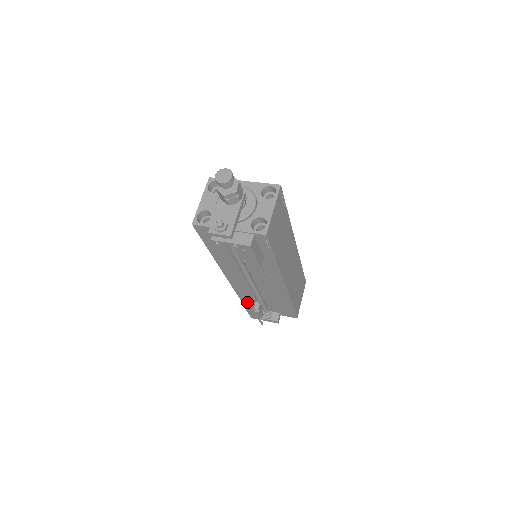
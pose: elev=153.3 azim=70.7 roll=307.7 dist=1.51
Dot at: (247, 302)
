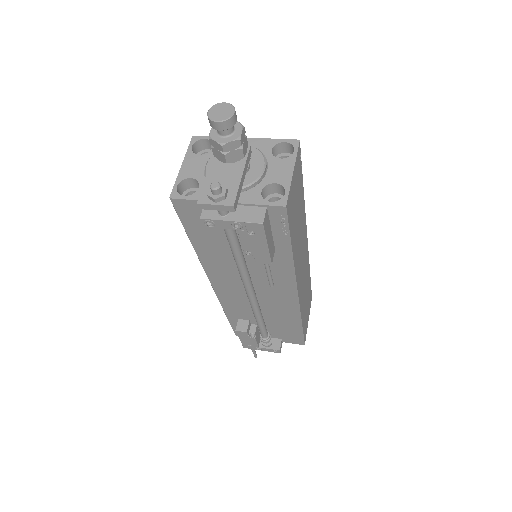
Dot at: (240, 325)
